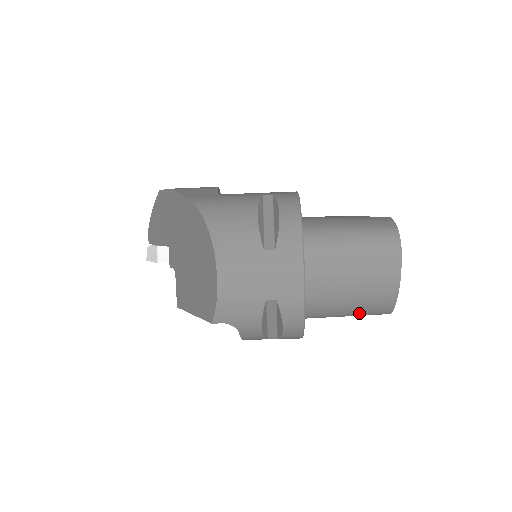
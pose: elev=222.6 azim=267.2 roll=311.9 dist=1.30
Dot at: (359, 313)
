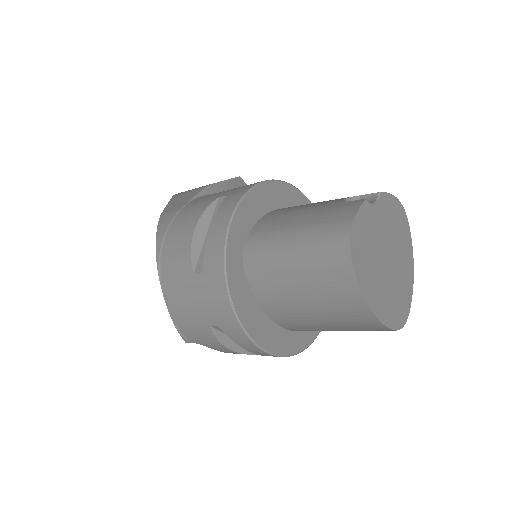
Dot at: (351, 330)
